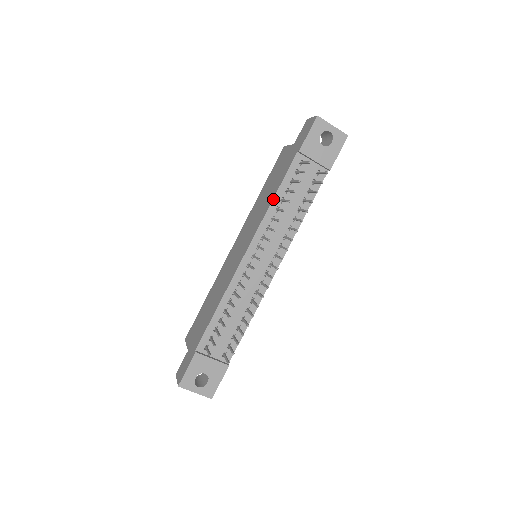
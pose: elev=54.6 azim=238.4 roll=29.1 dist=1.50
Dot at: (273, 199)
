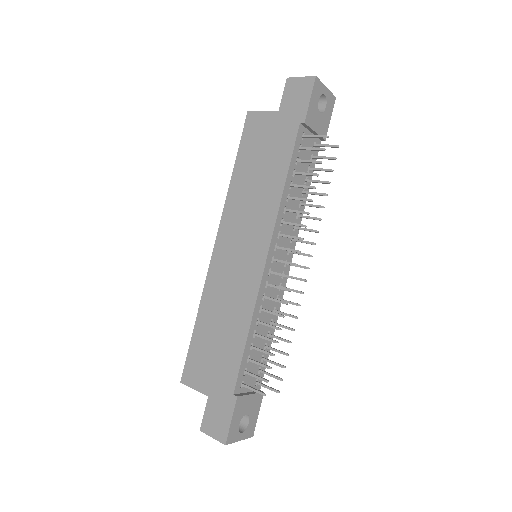
Dot at: (284, 186)
